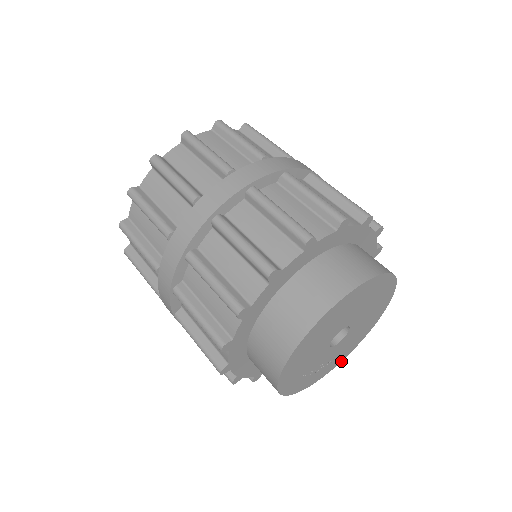
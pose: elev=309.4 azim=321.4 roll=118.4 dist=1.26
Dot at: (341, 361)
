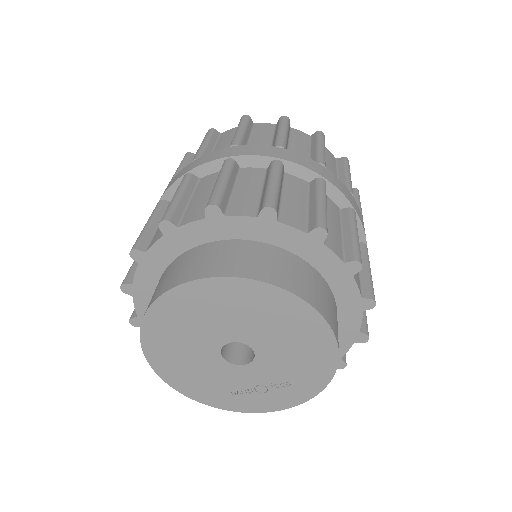
Dot at: (325, 387)
